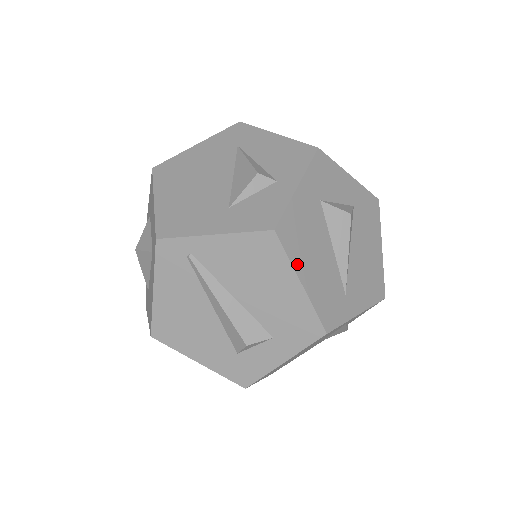
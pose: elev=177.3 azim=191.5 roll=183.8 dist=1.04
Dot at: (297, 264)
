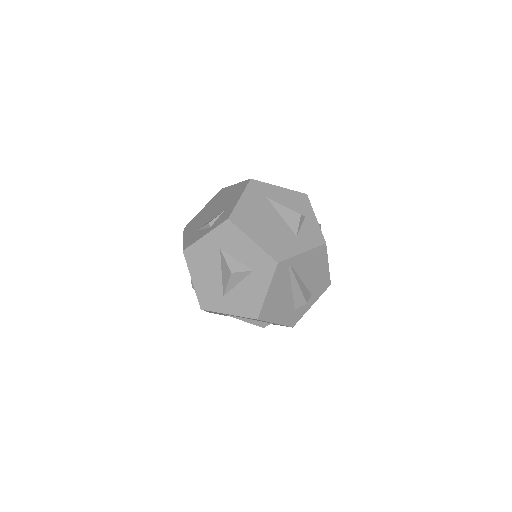
Dot at: (327, 256)
